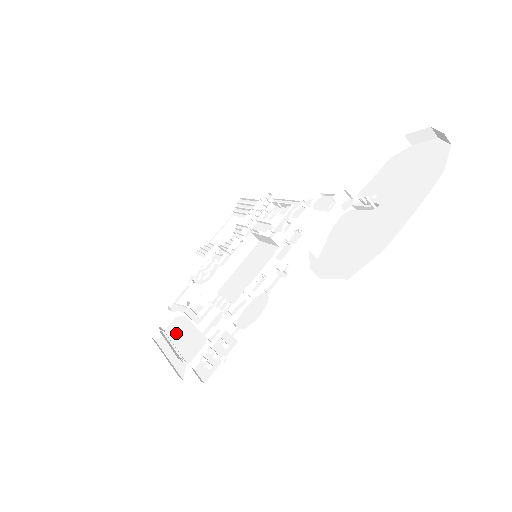
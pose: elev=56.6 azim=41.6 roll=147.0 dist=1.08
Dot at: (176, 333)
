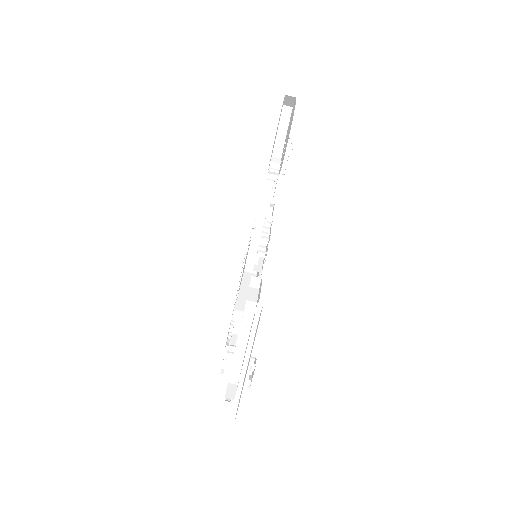
Dot at: occluded
